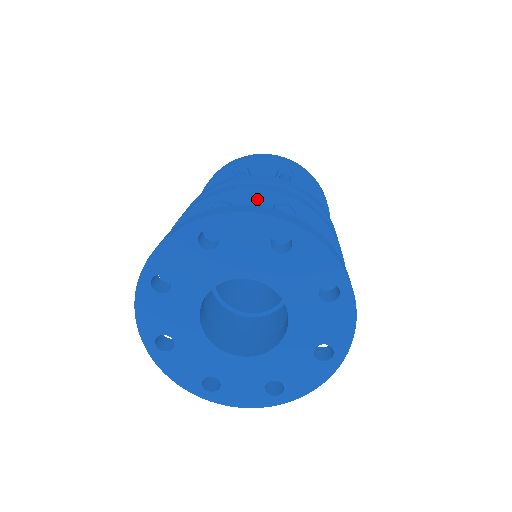
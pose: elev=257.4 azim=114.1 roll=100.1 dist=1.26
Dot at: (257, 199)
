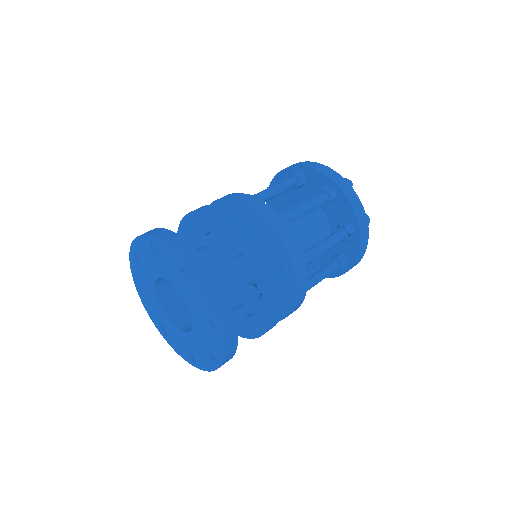
Dot at: (223, 227)
